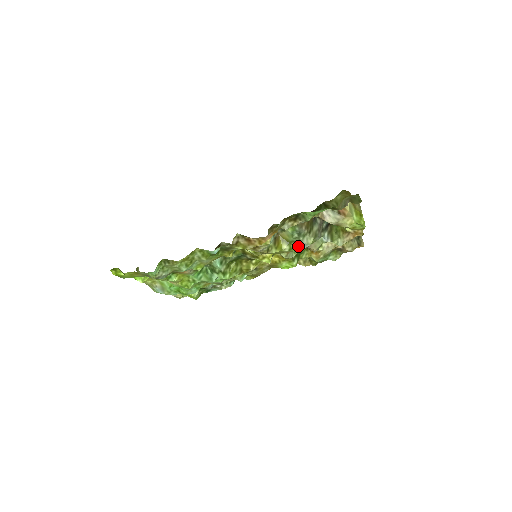
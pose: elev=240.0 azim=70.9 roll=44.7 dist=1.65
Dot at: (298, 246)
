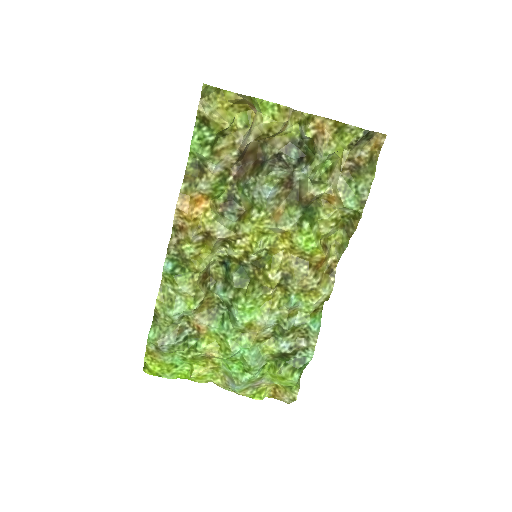
Dot at: (260, 199)
